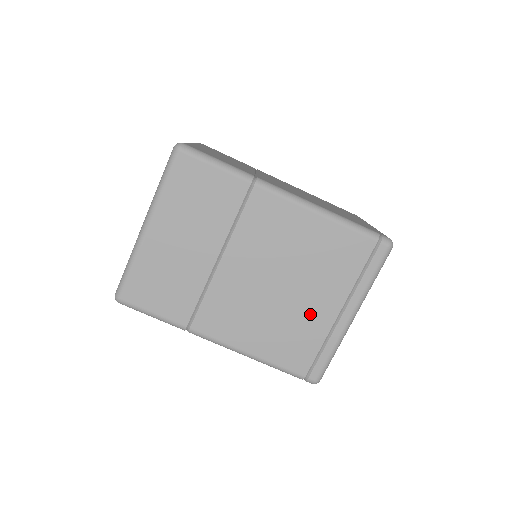
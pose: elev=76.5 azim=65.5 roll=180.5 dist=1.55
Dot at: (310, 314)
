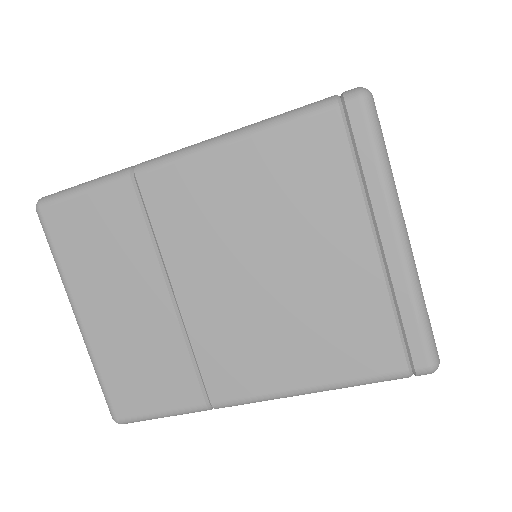
Dot at: (337, 278)
